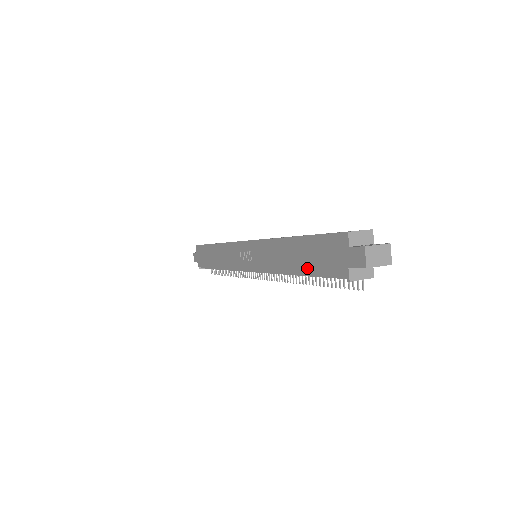
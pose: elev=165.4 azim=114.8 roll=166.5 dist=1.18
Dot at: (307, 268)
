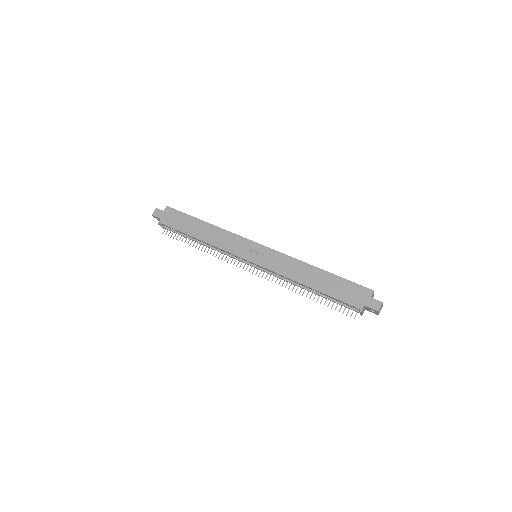
Dot at: (326, 290)
